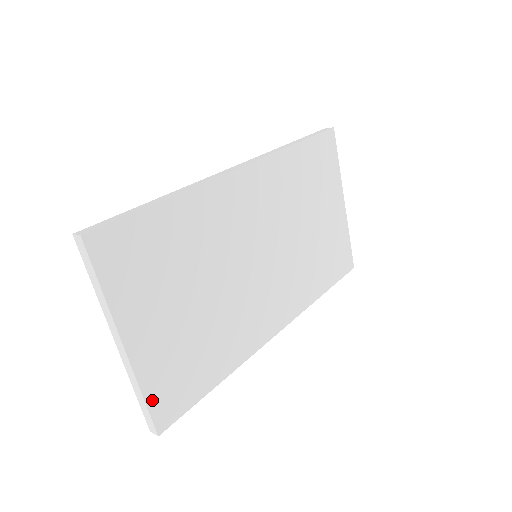
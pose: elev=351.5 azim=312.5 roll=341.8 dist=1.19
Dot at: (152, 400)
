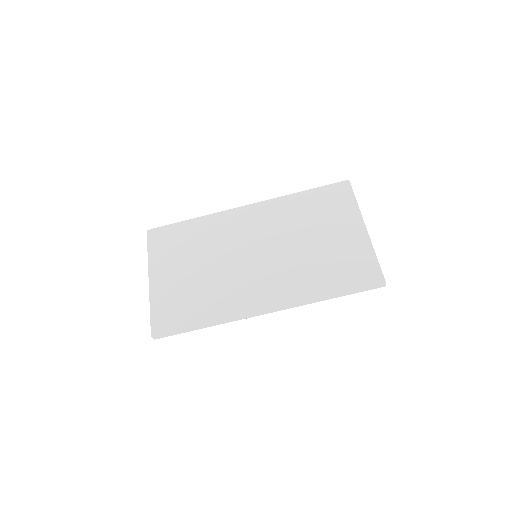
Dot at: (154, 314)
